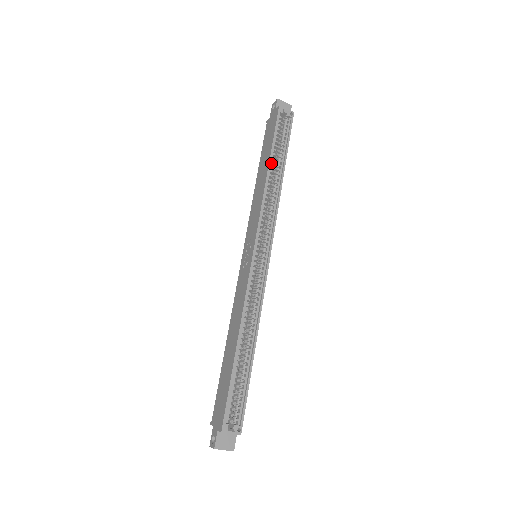
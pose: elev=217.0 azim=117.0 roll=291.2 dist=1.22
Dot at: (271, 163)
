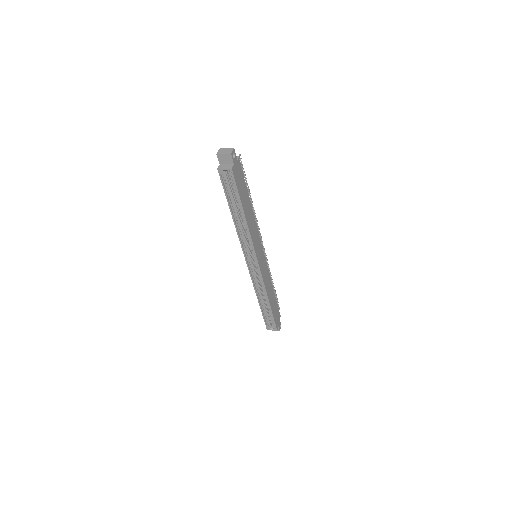
Dot at: (234, 211)
